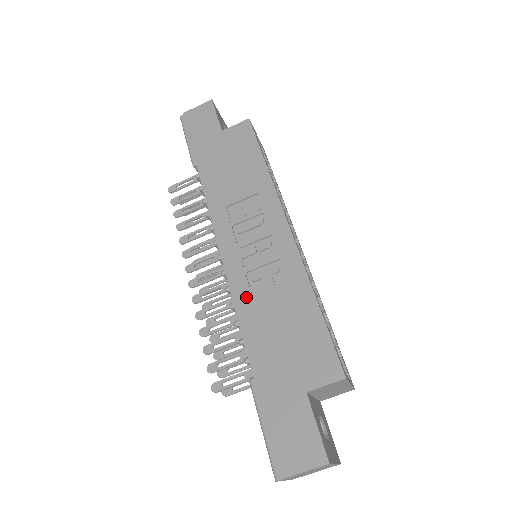
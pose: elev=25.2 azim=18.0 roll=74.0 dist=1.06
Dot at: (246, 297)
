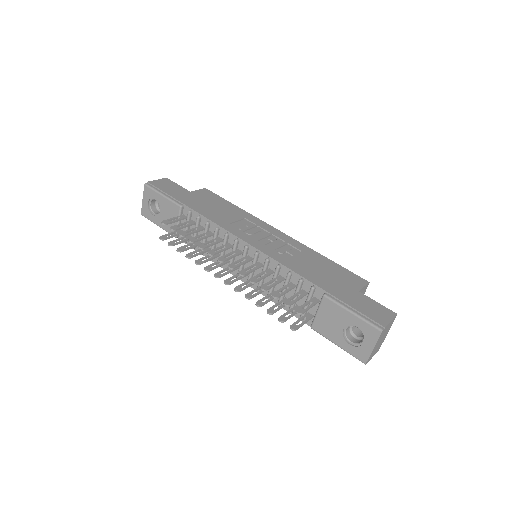
Dot at: (285, 260)
